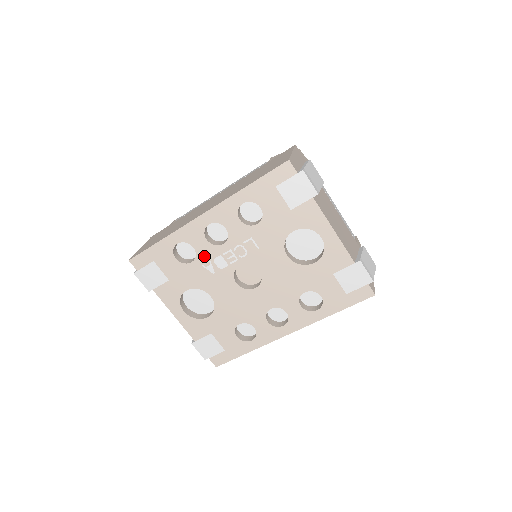
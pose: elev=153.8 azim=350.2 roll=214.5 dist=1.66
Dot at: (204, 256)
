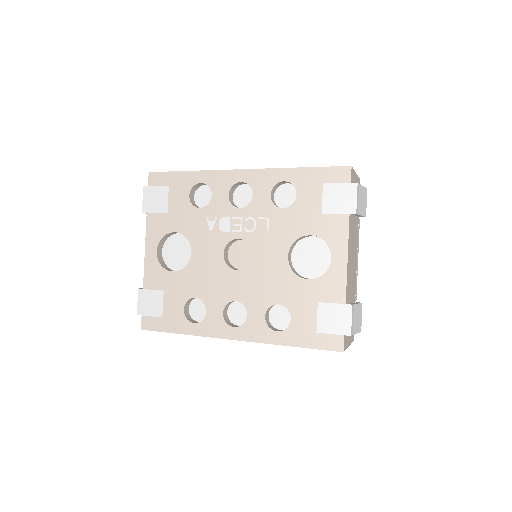
Dot at: (215, 209)
